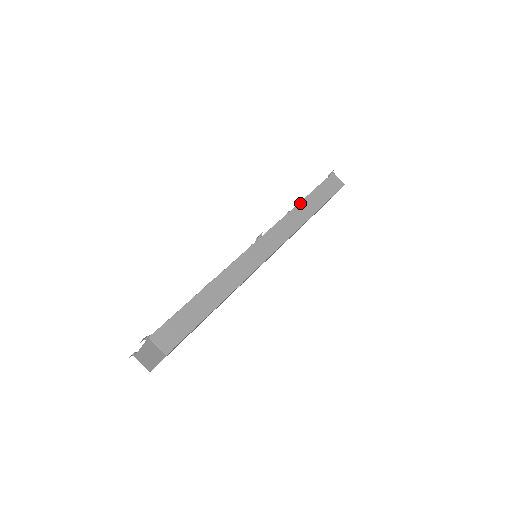
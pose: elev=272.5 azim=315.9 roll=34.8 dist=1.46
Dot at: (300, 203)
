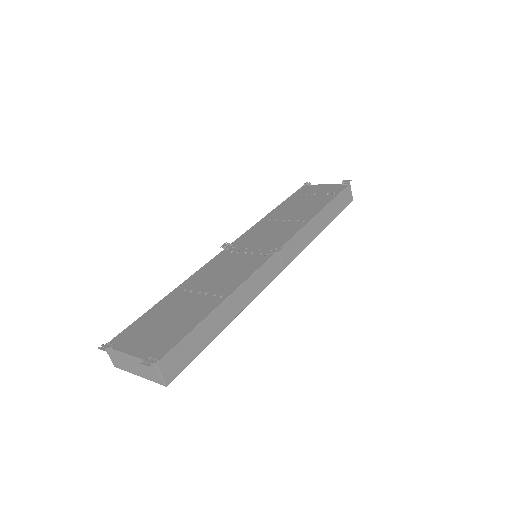
Dot at: (318, 215)
